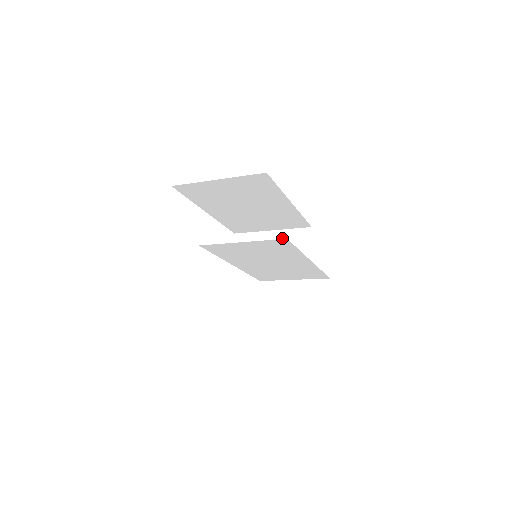
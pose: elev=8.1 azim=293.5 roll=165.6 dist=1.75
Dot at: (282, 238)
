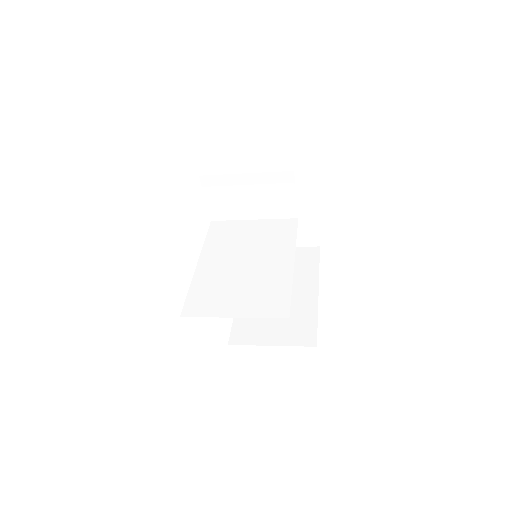
Dot at: (260, 182)
